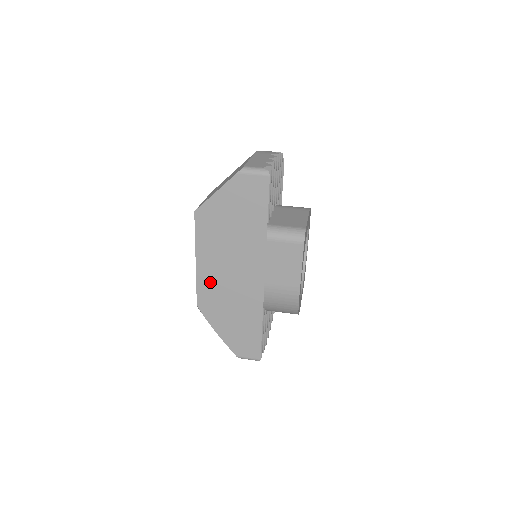
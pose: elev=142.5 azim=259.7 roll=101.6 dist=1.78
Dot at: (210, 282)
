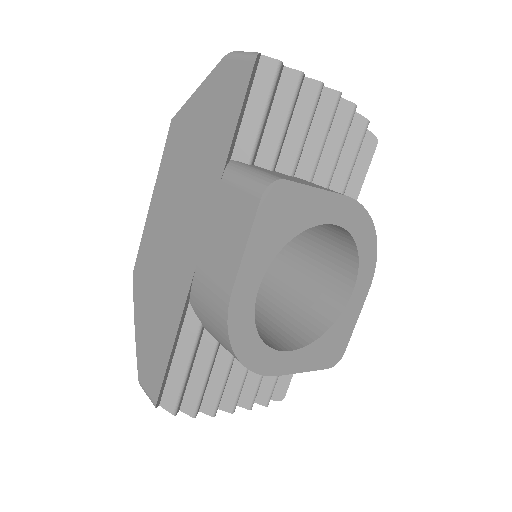
Dot at: (153, 237)
